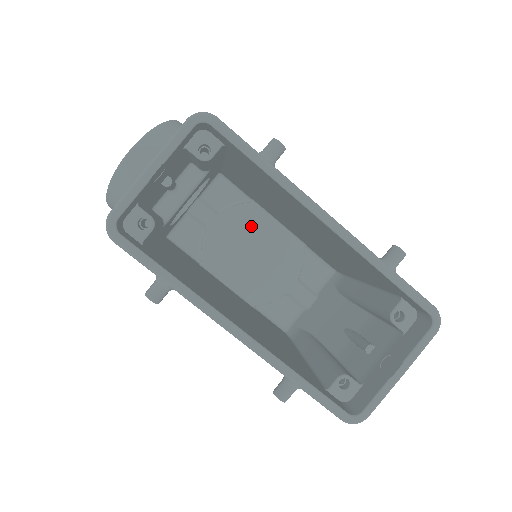
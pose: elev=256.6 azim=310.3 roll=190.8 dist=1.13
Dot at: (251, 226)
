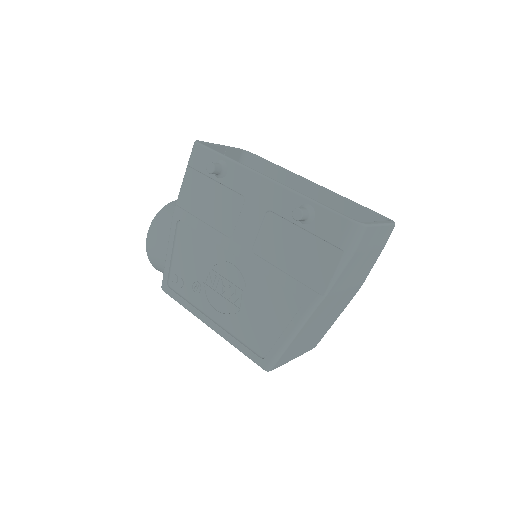
Dot at: occluded
